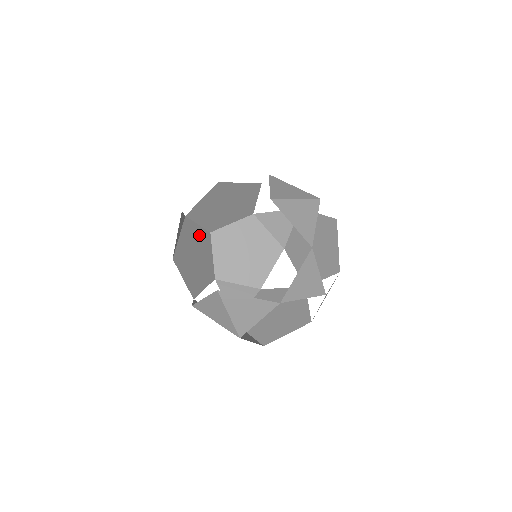
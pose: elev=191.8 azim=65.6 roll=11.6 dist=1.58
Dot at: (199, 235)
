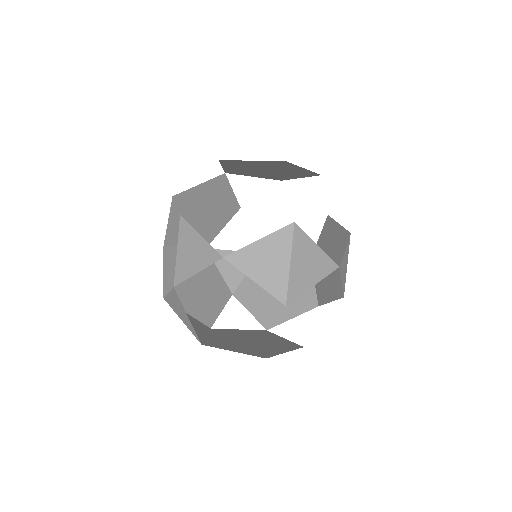
Dot at: occluded
